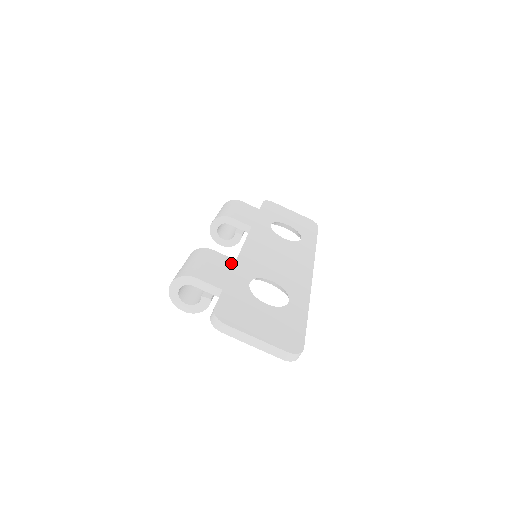
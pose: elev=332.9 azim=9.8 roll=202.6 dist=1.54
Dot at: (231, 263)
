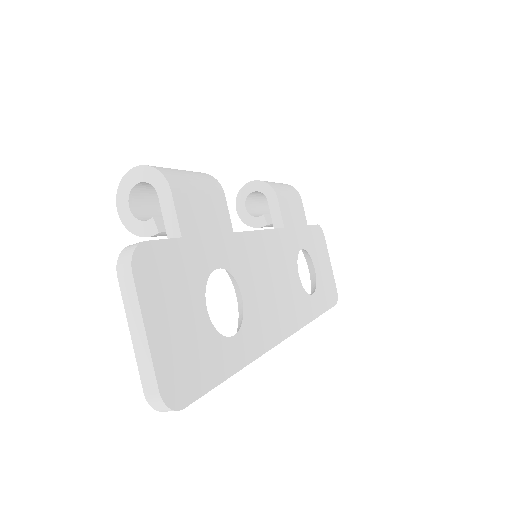
Dot at: (226, 228)
